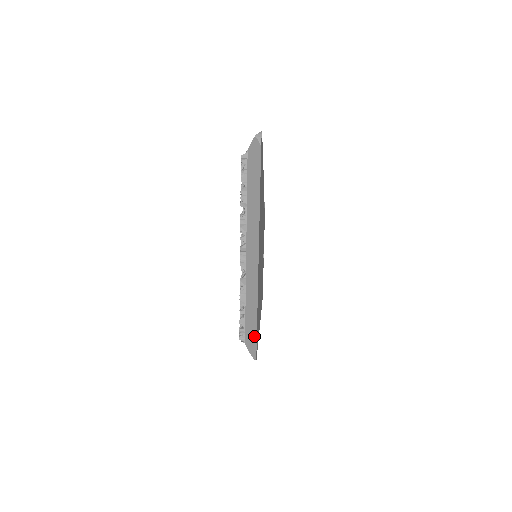
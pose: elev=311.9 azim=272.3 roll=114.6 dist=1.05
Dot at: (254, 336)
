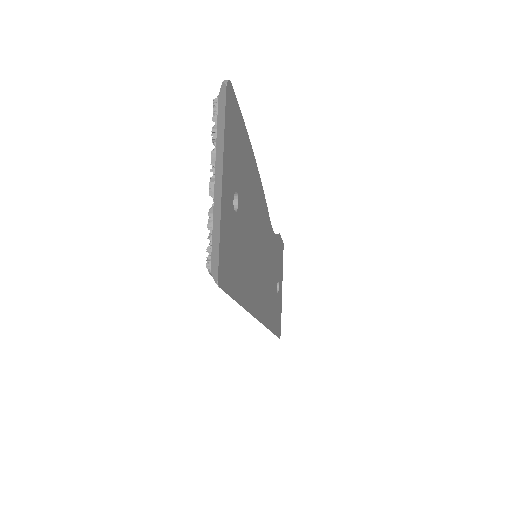
Dot at: (217, 259)
